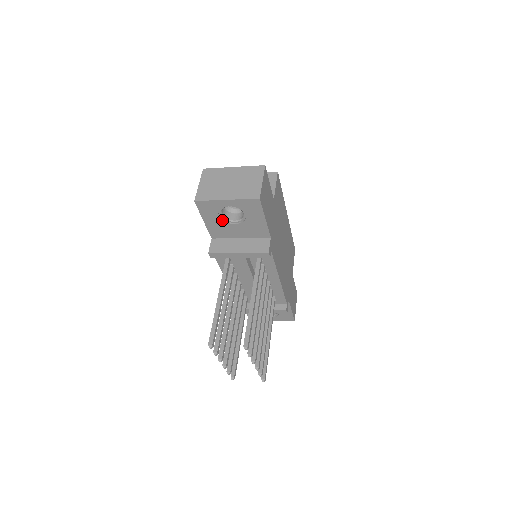
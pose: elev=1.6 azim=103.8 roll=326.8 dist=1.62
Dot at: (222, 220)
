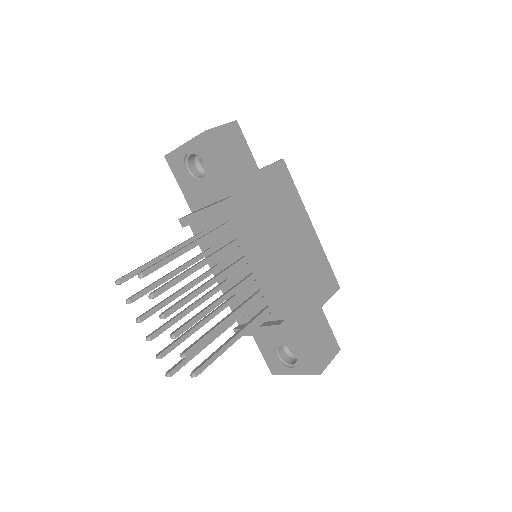
Dot at: (190, 178)
